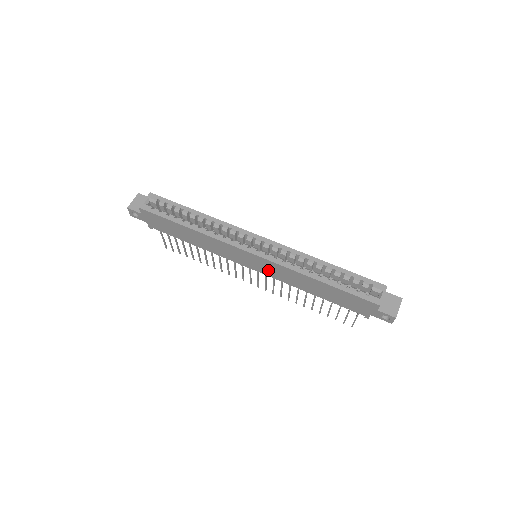
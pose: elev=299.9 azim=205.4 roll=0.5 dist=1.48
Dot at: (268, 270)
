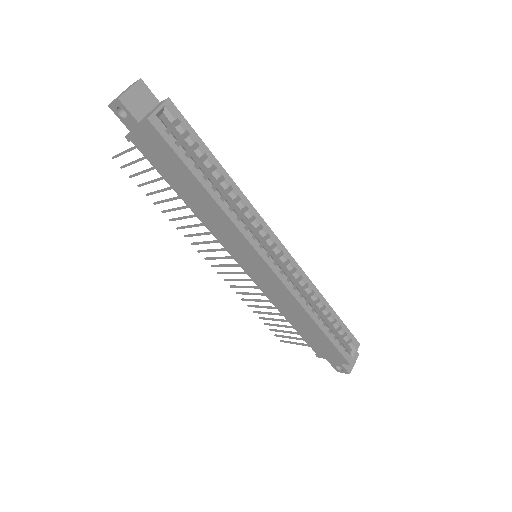
Dot at: (263, 281)
